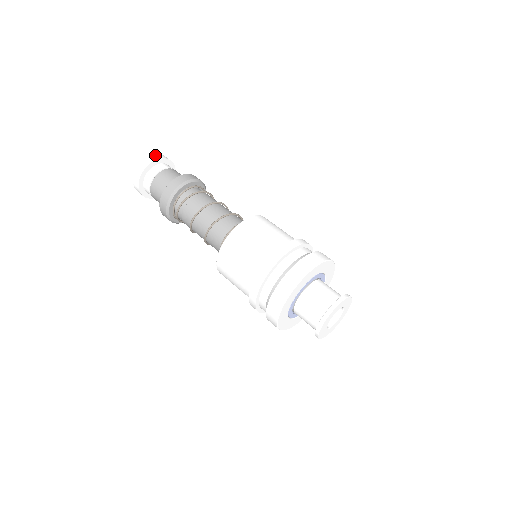
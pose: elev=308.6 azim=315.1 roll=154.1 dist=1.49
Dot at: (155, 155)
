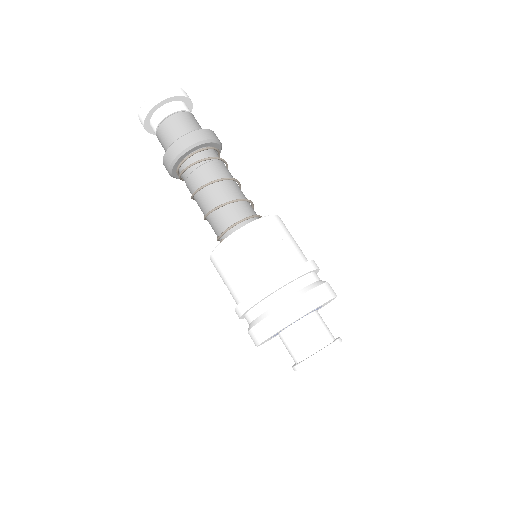
Dot at: (175, 88)
